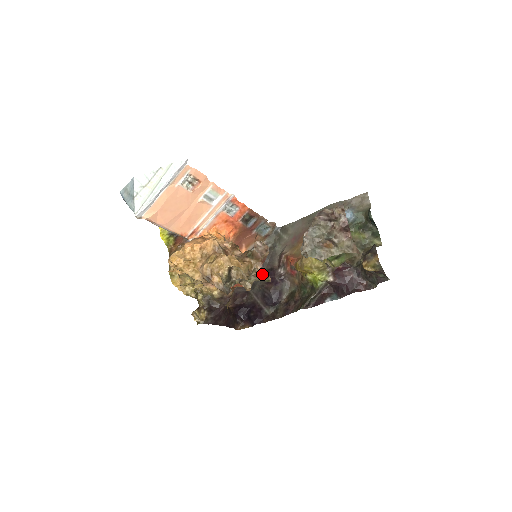
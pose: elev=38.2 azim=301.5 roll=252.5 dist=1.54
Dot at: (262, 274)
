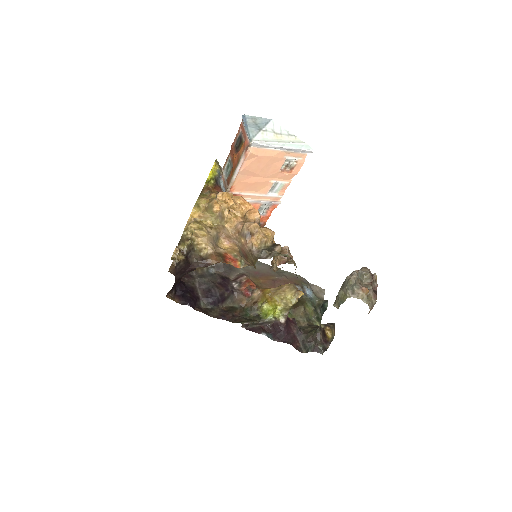
Dot at: (295, 269)
